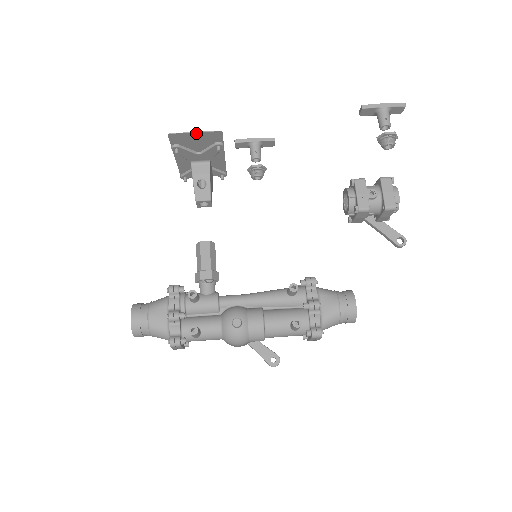
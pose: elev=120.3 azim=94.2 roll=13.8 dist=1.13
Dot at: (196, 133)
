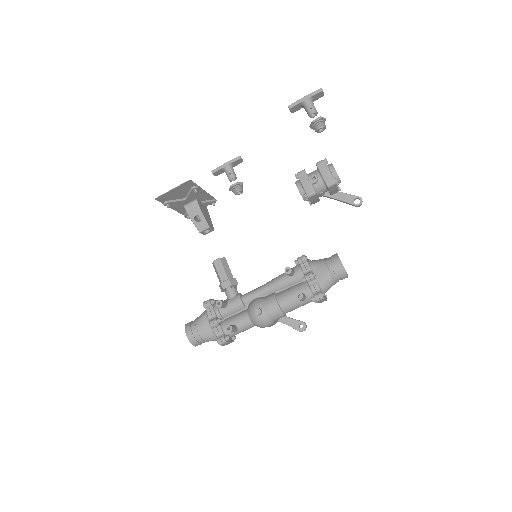
Dot at: (173, 189)
